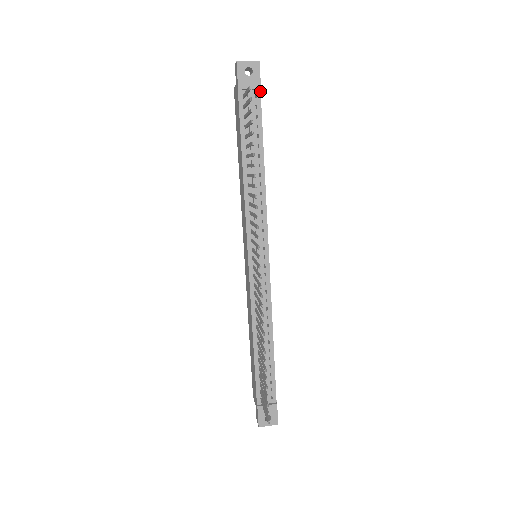
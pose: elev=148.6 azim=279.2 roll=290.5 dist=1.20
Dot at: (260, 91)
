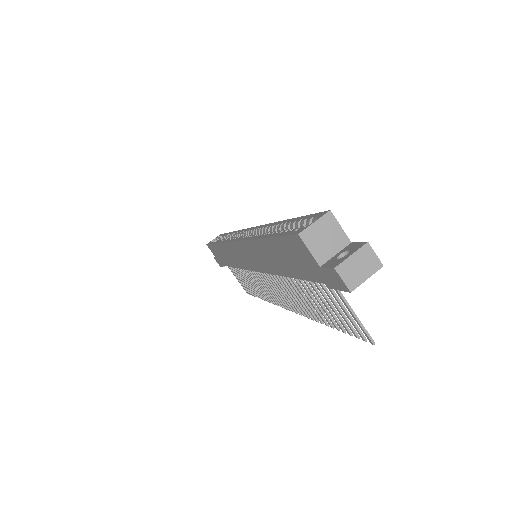
Dot at: occluded
